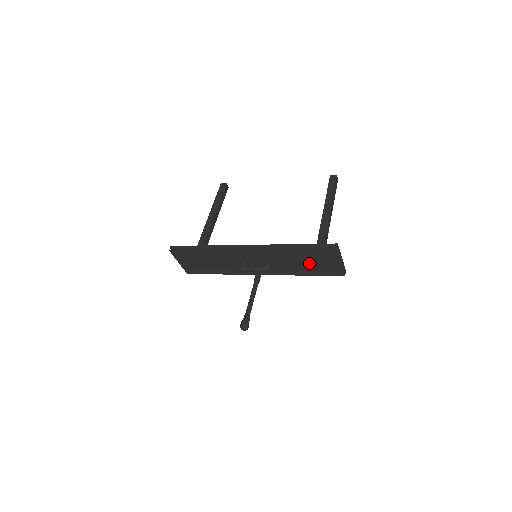
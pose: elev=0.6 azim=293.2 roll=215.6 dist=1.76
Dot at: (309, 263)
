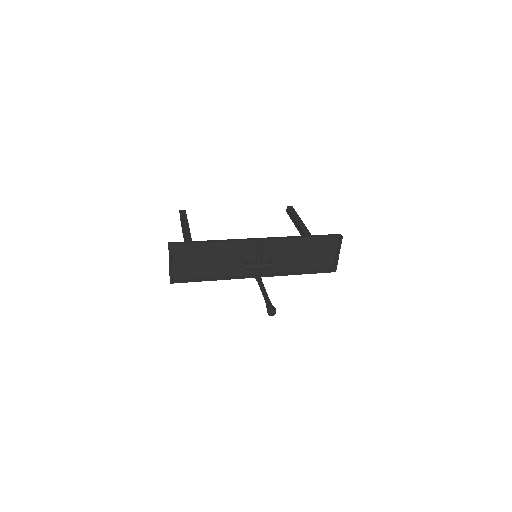
Dot at: (309, 258)
